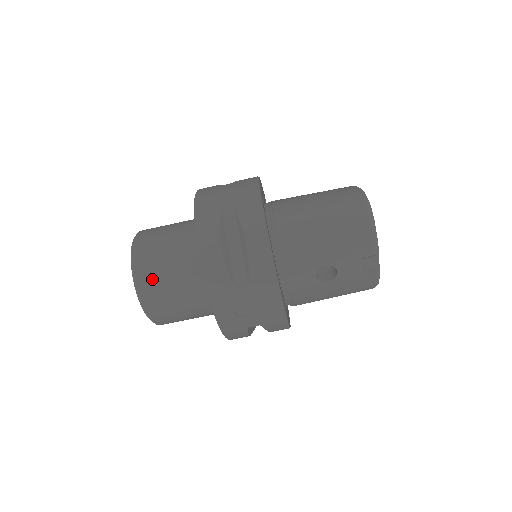
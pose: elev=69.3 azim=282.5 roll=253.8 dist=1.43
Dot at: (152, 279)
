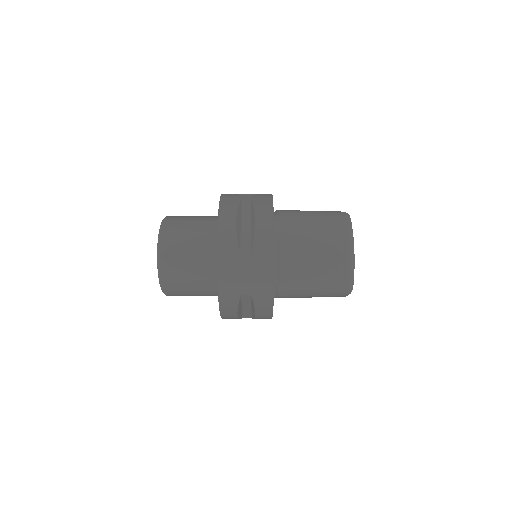
Dot at: (178, 295)
